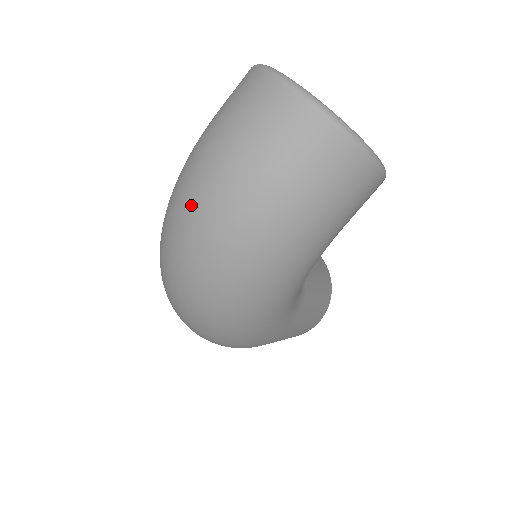
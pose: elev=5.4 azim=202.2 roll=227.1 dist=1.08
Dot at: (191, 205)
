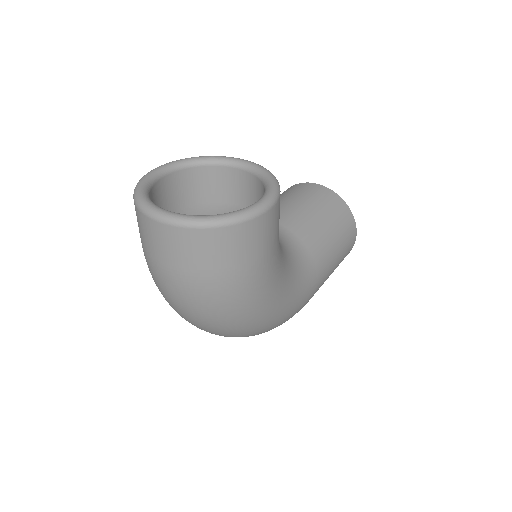
Dot at: (169, 302)
